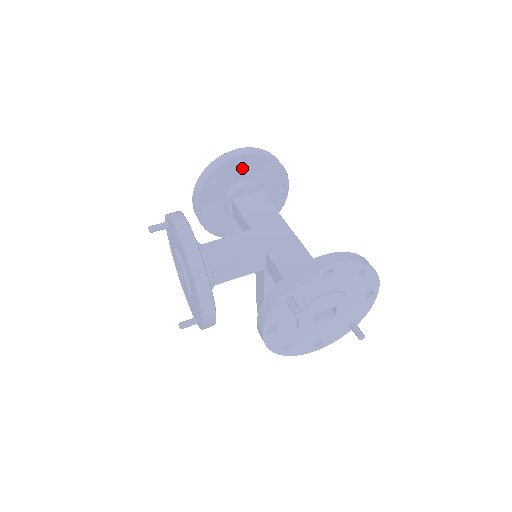
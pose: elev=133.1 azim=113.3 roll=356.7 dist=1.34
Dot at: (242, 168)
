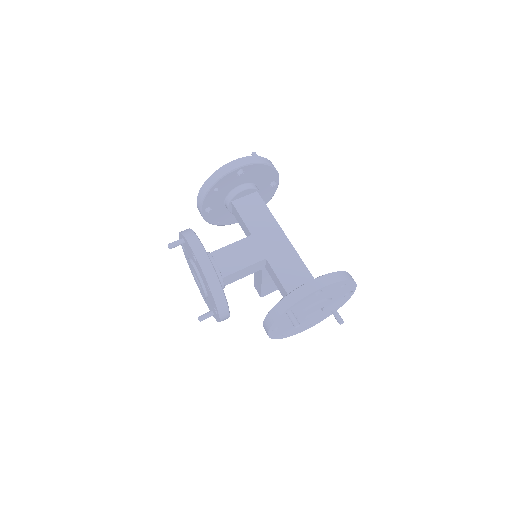
Dot at: (240, 176)
